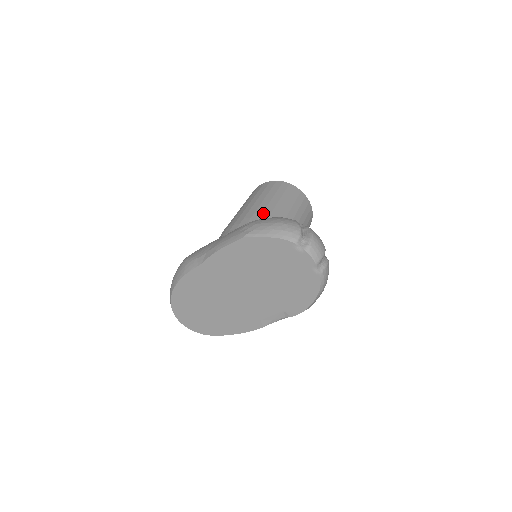
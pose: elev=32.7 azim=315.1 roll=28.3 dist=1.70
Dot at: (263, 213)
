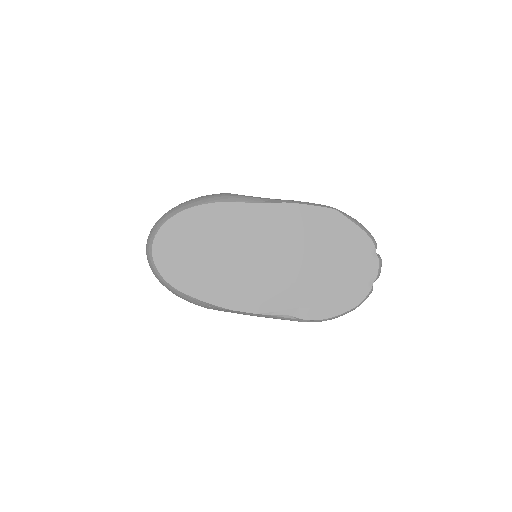
Dot at: occluded
